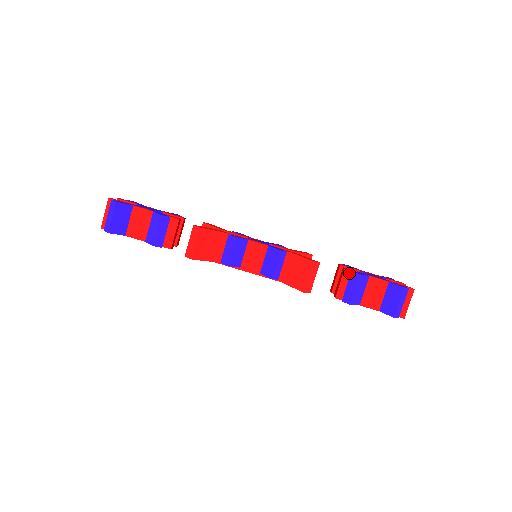
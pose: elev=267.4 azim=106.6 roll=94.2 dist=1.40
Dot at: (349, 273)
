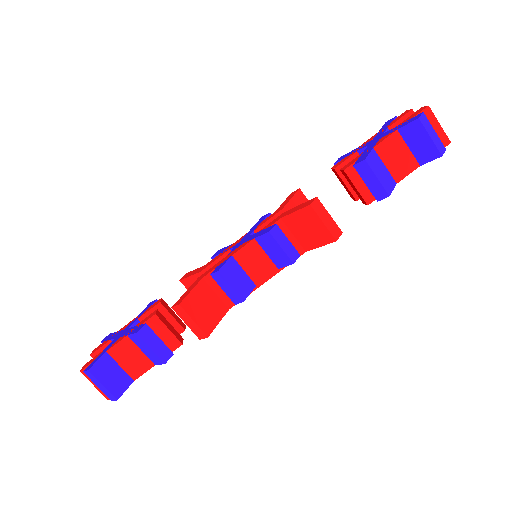
Dot at: (352, 169)
